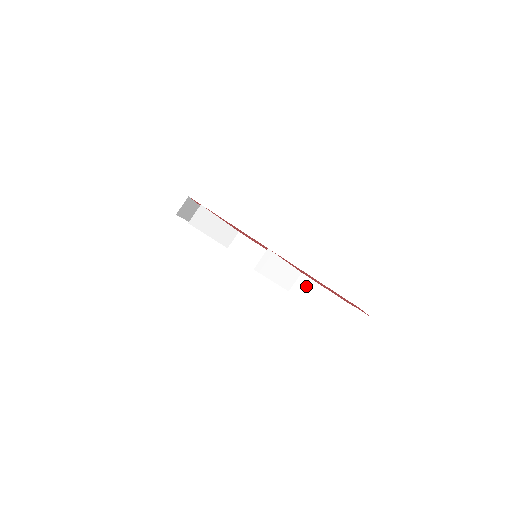
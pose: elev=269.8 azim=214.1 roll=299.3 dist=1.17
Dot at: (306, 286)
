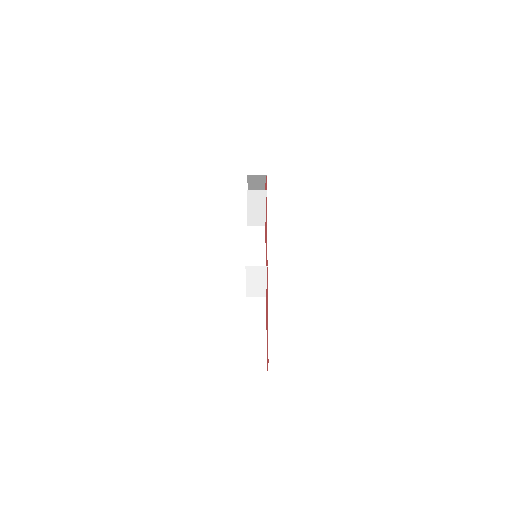
Dot at: (259, 307)
